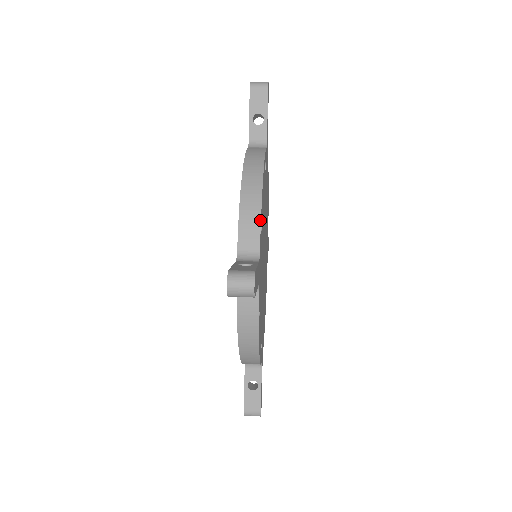
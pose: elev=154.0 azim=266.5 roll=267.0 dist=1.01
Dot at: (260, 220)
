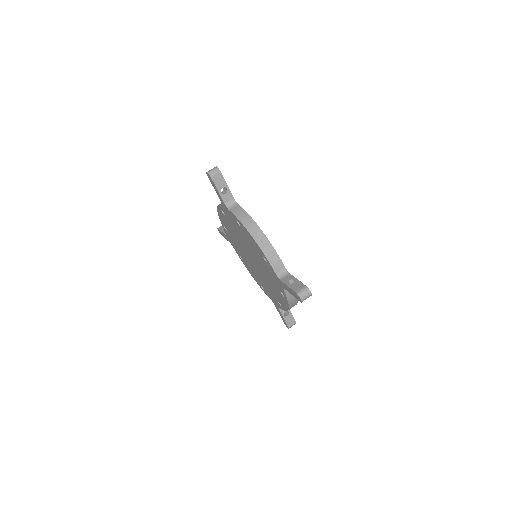
Dot at: (277, 254)
